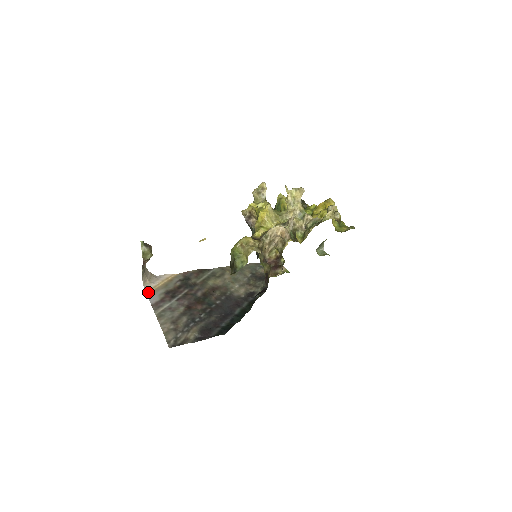
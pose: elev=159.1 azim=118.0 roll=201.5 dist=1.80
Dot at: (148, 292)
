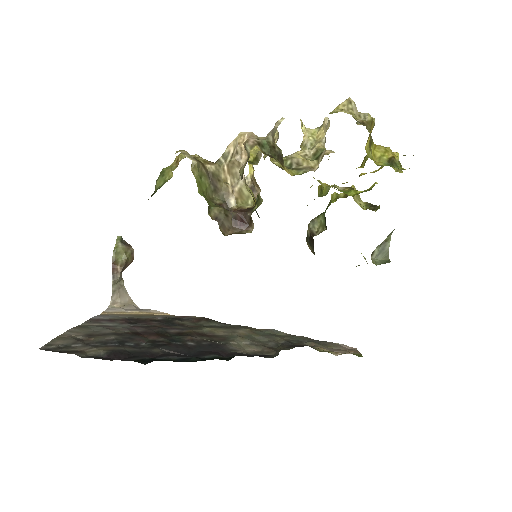
Dot at: (106, 313)
